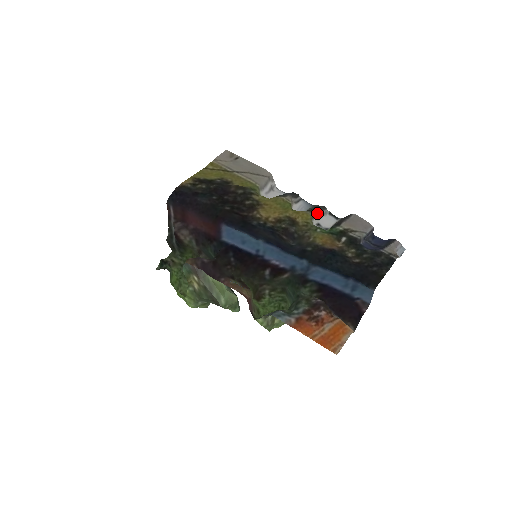
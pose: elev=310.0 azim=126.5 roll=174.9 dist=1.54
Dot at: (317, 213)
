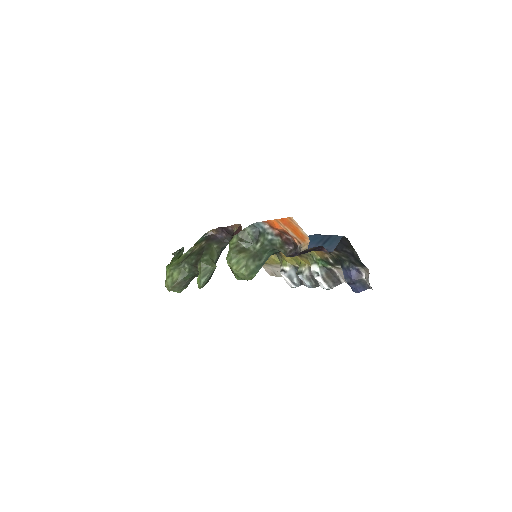
Dot at: occluded
